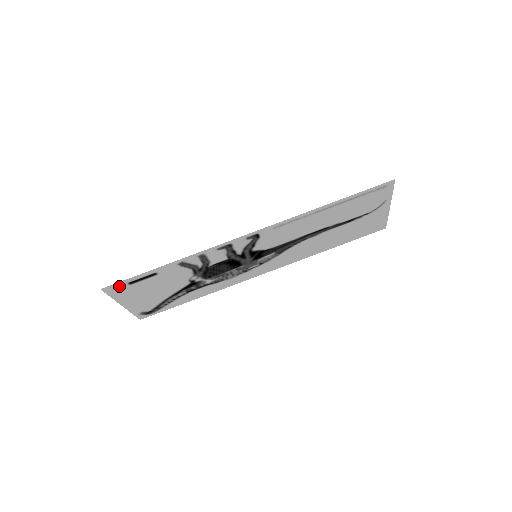
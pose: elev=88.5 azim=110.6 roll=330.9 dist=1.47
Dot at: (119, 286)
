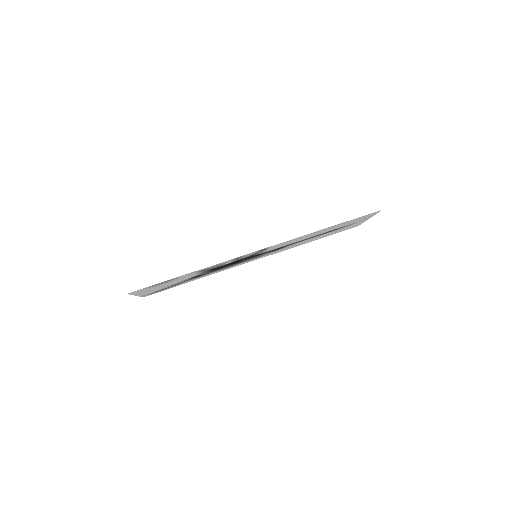
Dot at: (142, 289)
